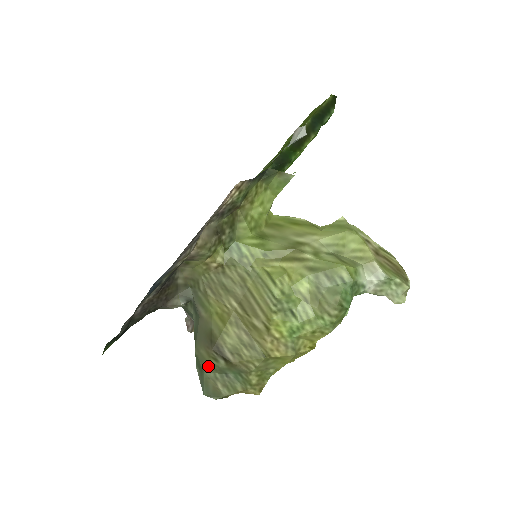
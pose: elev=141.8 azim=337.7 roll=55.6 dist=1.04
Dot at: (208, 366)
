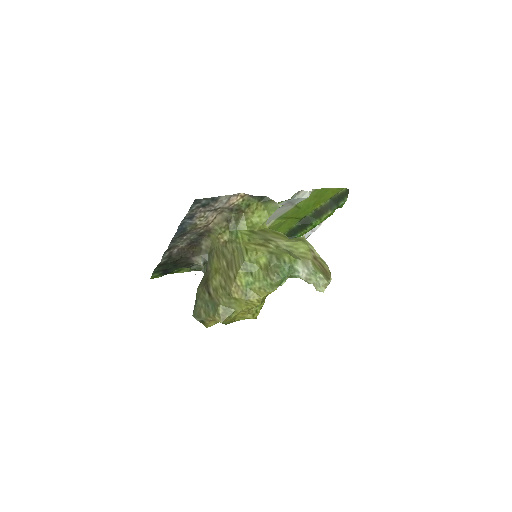
Dot at: (200, 298)
